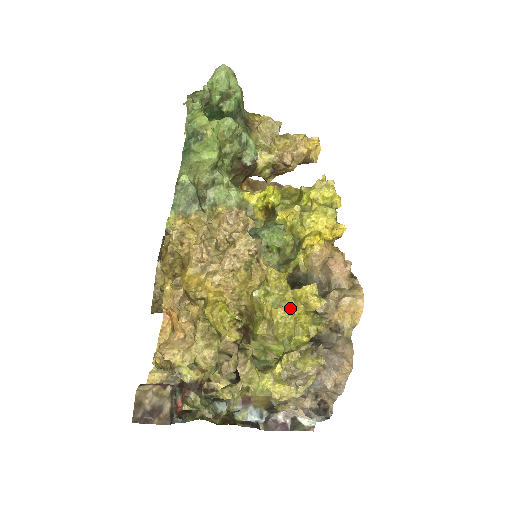
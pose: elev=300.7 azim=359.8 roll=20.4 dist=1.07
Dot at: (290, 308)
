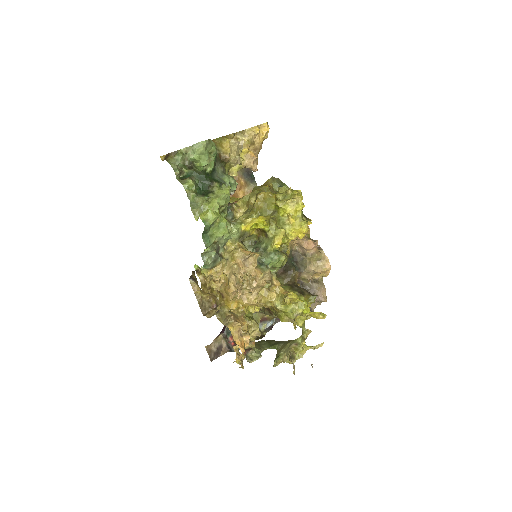
Dot at: occluded
